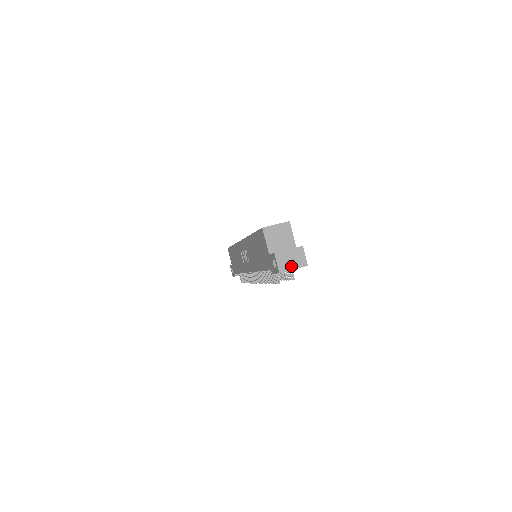
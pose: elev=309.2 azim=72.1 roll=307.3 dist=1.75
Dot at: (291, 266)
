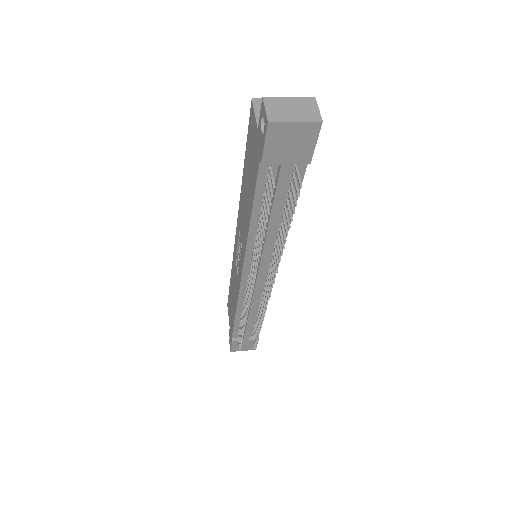
Dot at: (291, 117)
